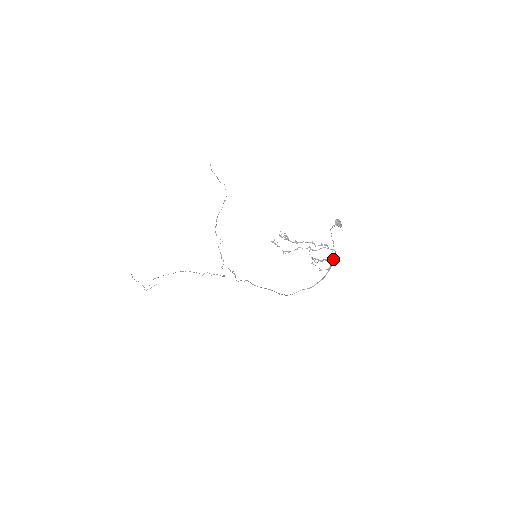
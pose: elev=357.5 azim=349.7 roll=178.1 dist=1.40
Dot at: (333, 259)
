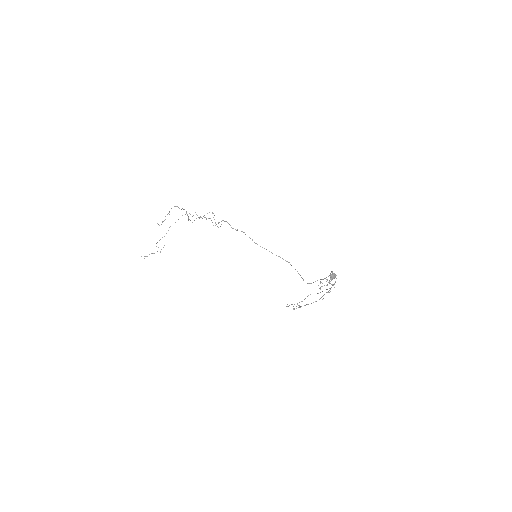
Dot at: occluded
